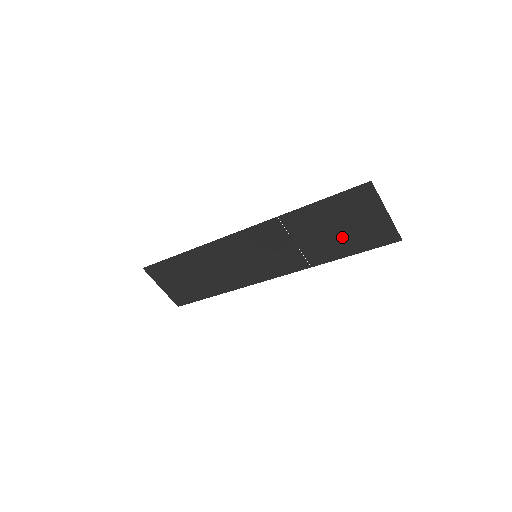
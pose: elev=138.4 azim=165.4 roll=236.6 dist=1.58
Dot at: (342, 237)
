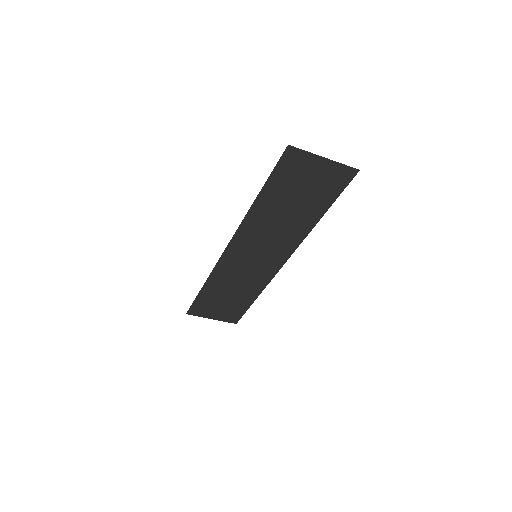
Dot at: (307, 200)
